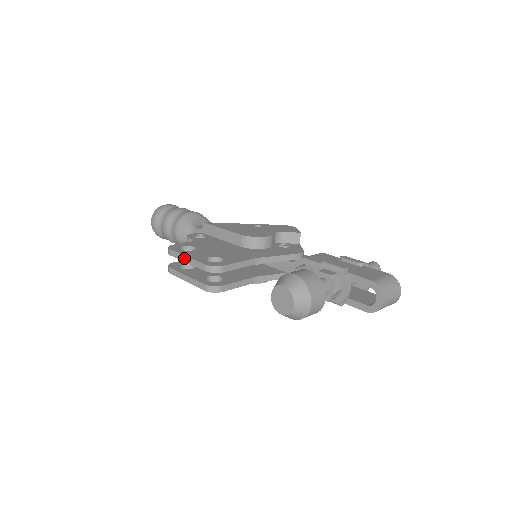
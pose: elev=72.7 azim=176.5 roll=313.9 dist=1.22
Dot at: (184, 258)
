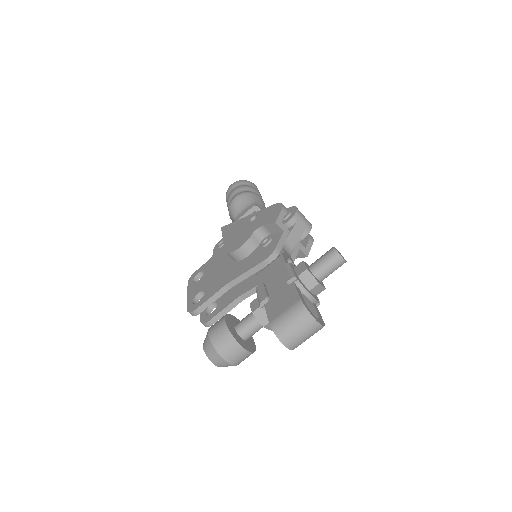
Dot at: occluded
